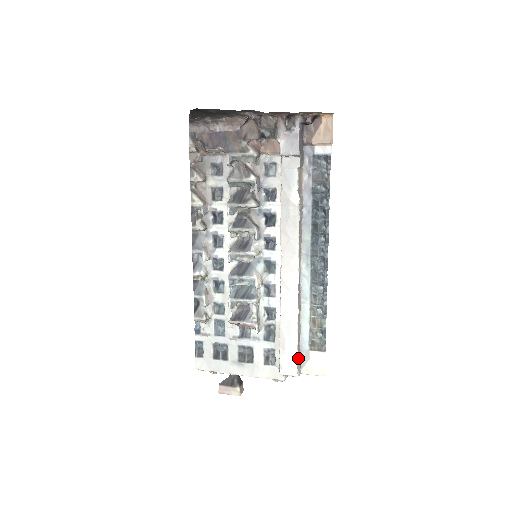
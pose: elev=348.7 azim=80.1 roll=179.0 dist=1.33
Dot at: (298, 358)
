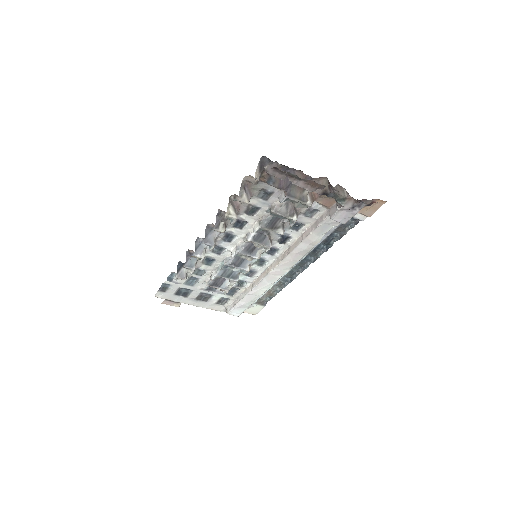
Dot at: occluded
